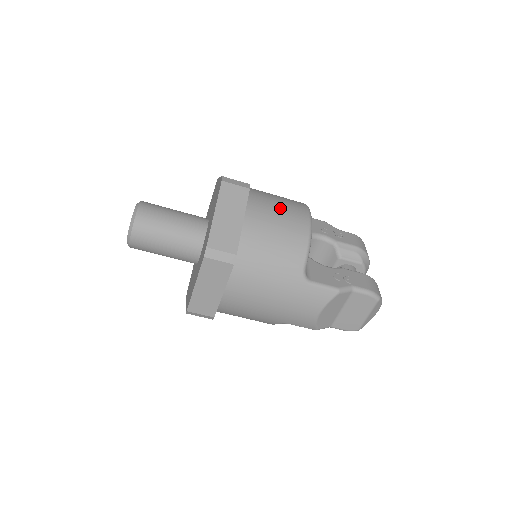
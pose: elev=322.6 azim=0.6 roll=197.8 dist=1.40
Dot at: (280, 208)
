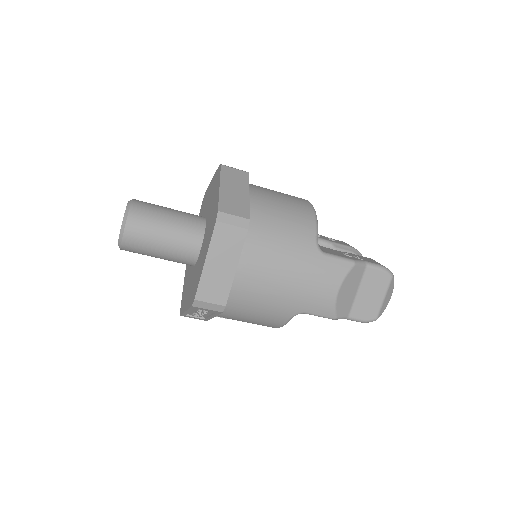
Dot at: (280, 193)
